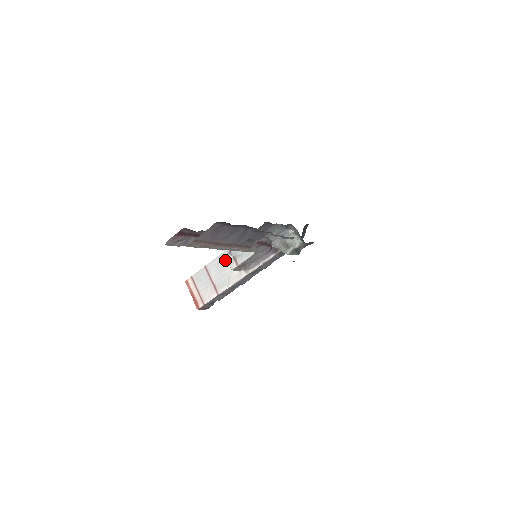
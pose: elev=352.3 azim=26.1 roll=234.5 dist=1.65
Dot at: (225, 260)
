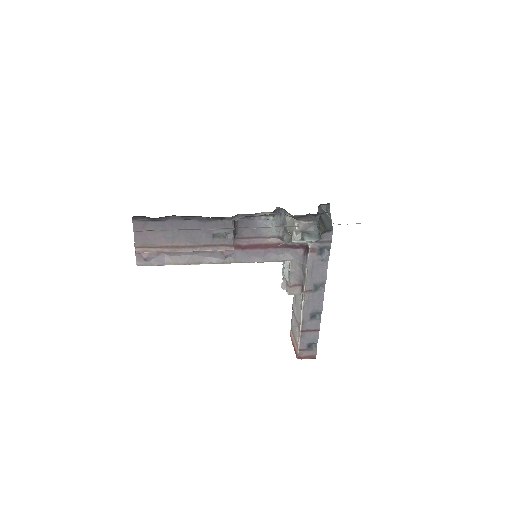
Dot at: (282, 287)
